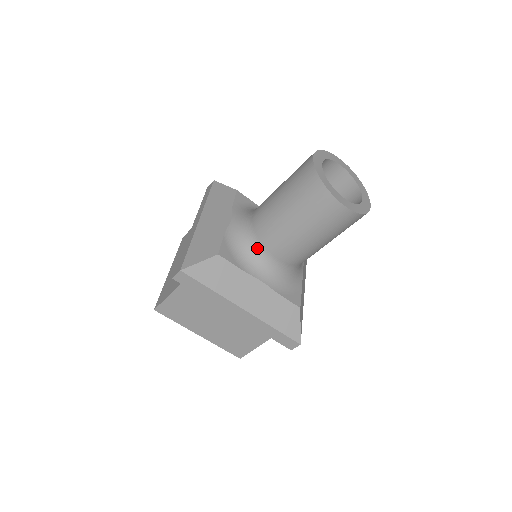
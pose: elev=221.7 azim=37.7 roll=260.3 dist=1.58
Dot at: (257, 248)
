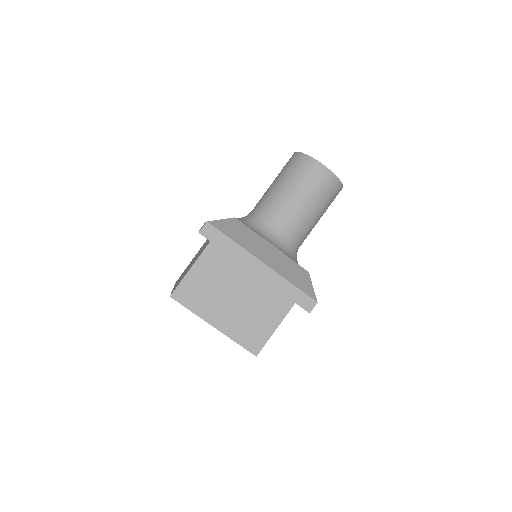
Dot at: (263, 223)
